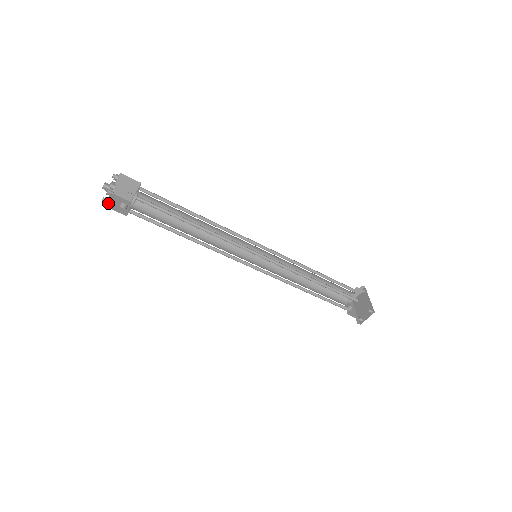
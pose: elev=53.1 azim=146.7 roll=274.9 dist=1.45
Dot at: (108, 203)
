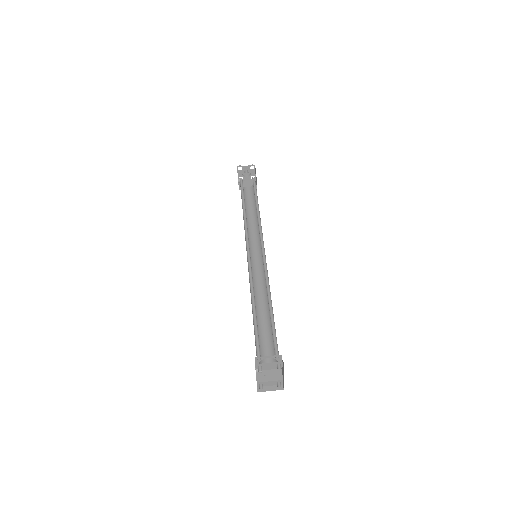
Dot at: (237, 171)
